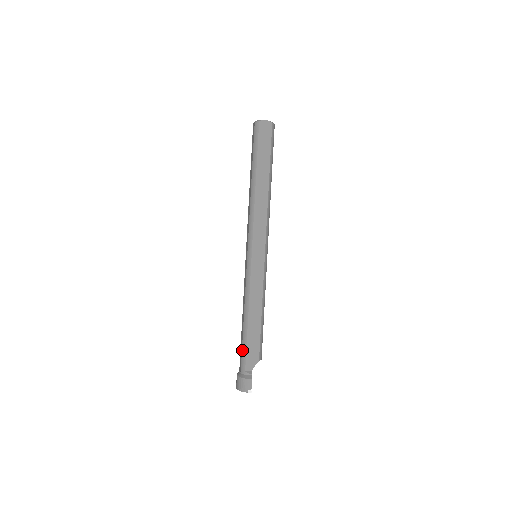
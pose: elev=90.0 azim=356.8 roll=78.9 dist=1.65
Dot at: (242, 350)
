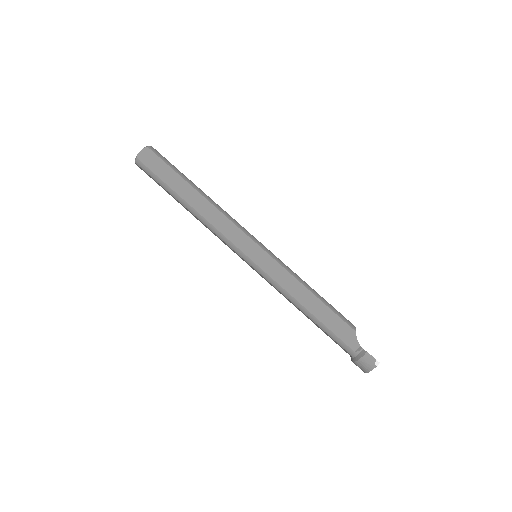
Dot at: occluded
